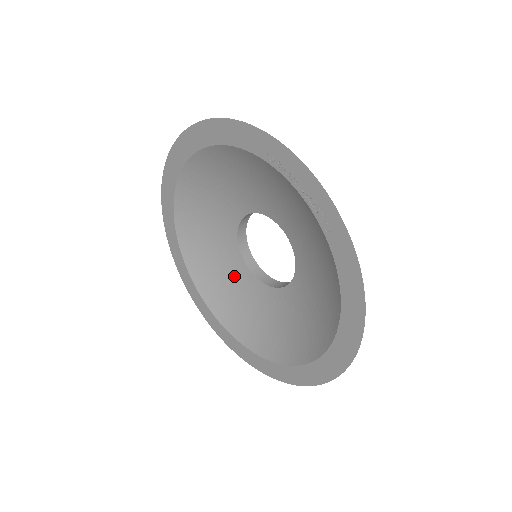
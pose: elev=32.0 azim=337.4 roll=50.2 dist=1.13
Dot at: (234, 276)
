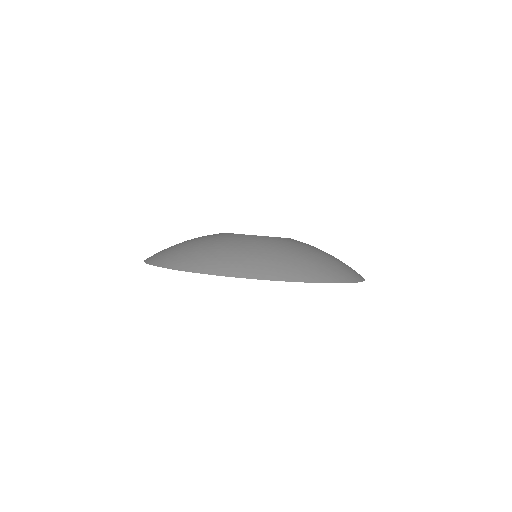
Dot at: occluded
